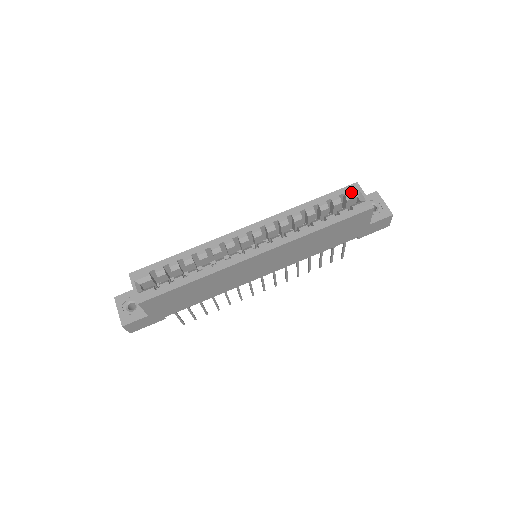
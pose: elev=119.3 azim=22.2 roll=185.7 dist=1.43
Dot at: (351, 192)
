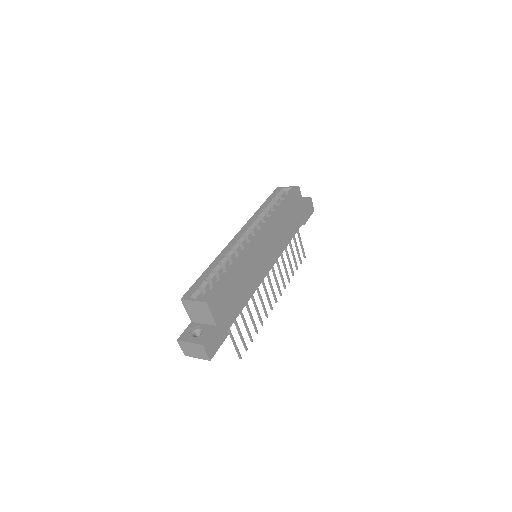
Dot at: (279, 191)
